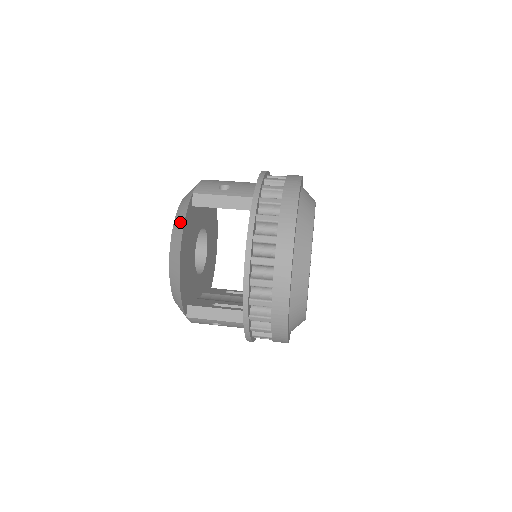
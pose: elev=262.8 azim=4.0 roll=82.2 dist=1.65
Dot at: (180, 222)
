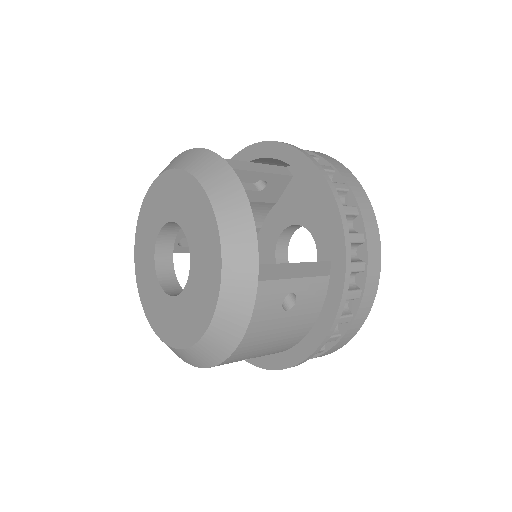
Dot at: (198, 156)
